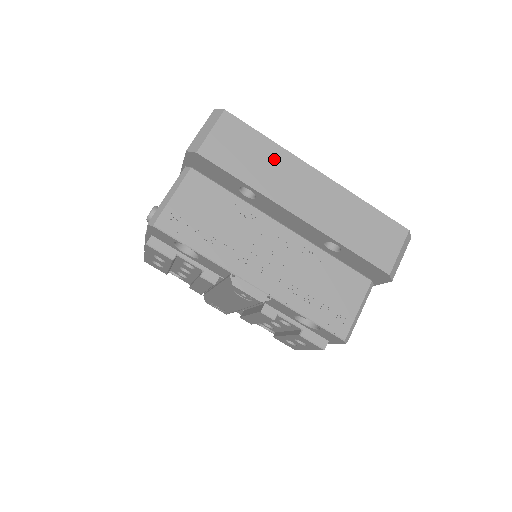
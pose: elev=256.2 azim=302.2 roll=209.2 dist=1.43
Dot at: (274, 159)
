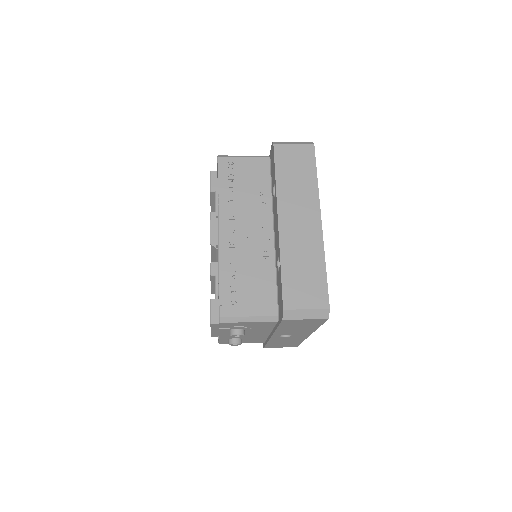
Dot at: (306, 188)
